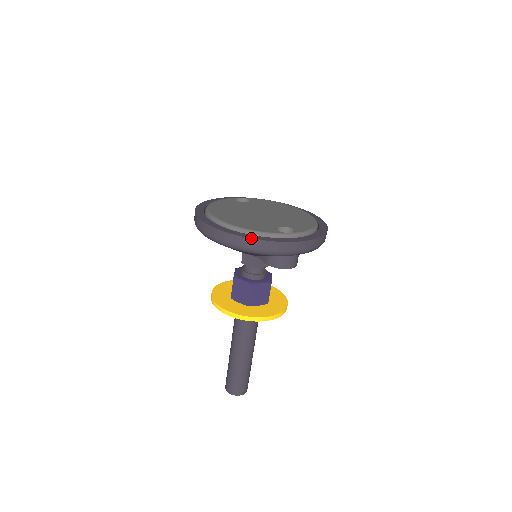
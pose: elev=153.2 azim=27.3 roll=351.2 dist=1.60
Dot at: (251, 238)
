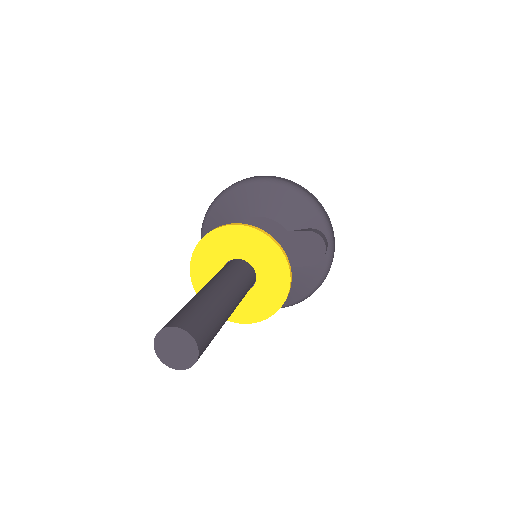
Dot at: (317, 199)
